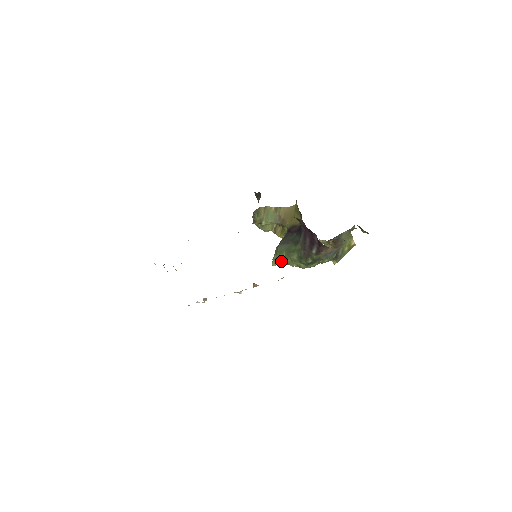
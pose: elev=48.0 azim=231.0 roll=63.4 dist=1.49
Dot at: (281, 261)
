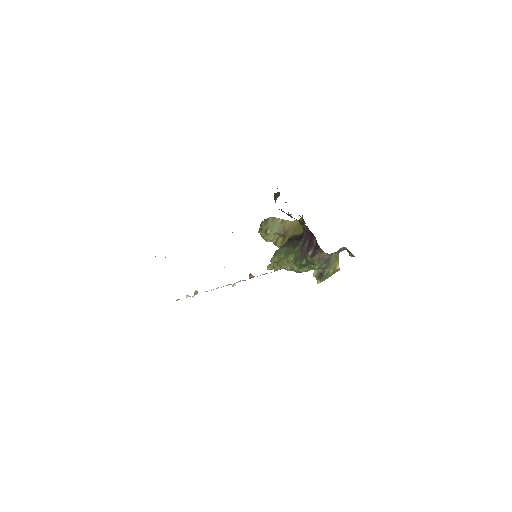
Dot at: (277, 264)
